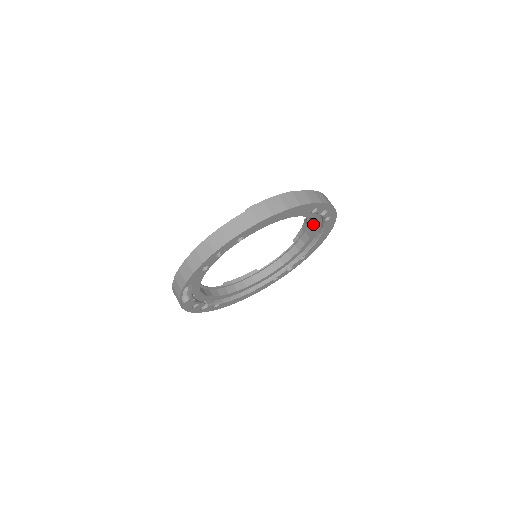
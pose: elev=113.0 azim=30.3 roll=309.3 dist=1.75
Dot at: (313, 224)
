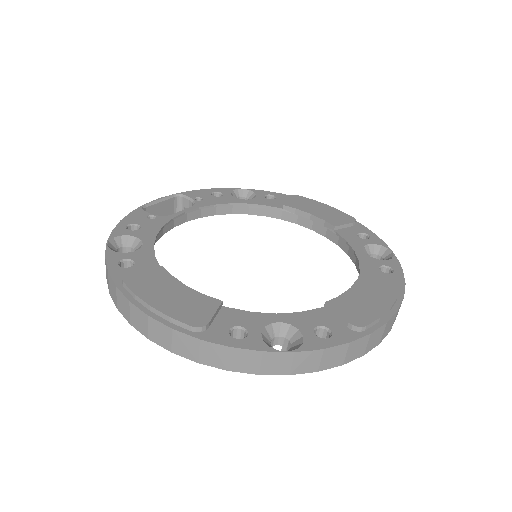
Dot at: occluded
